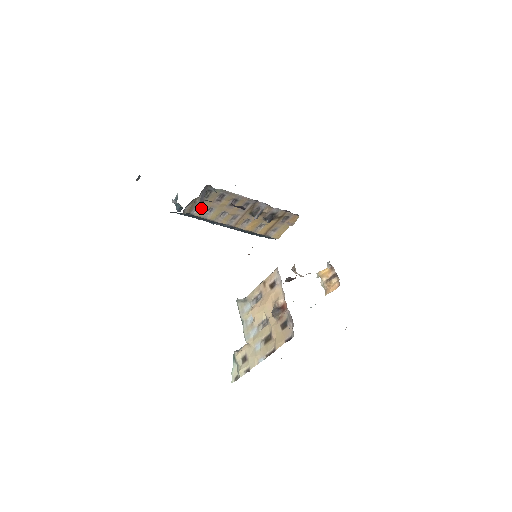
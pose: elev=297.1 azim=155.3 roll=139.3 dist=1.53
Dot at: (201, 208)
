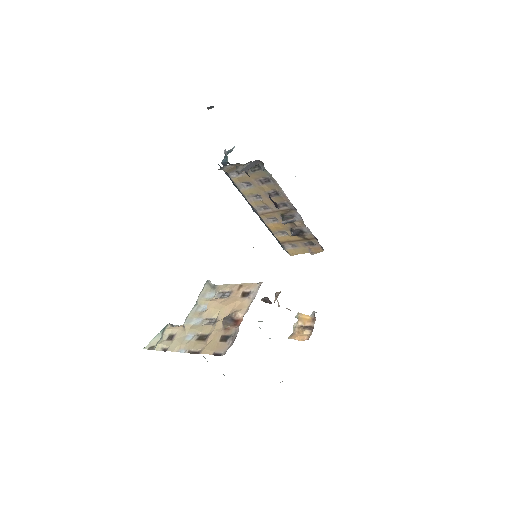
Dot at: (241, 176)
